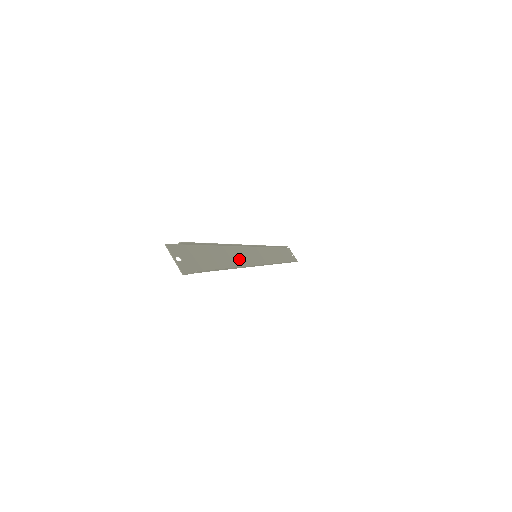
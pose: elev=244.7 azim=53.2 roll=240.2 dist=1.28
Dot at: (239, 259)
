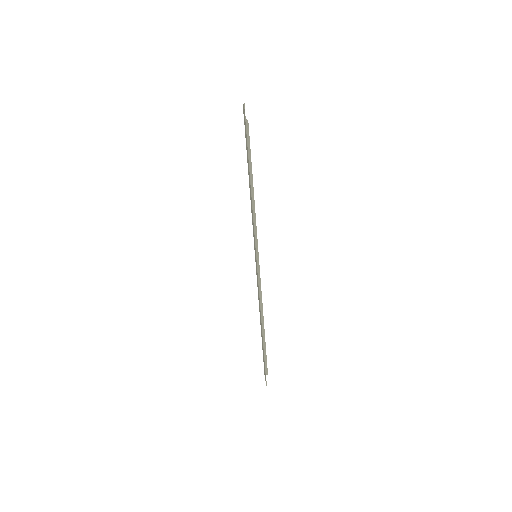
Dot at: (252, 212)
